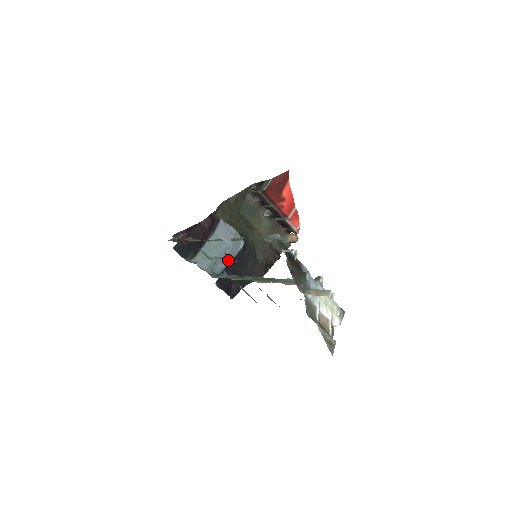
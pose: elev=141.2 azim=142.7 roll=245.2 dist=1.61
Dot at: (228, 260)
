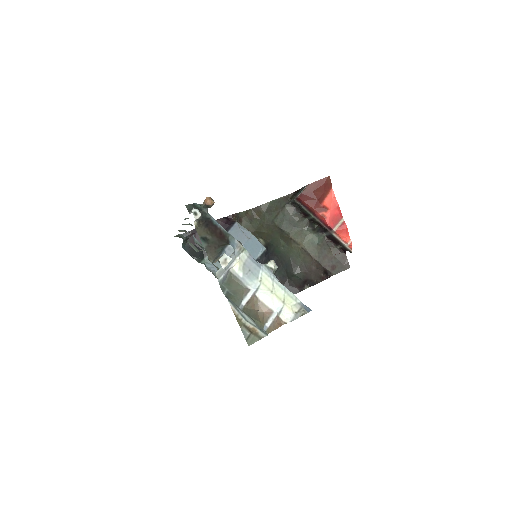
Dot at: occluded
